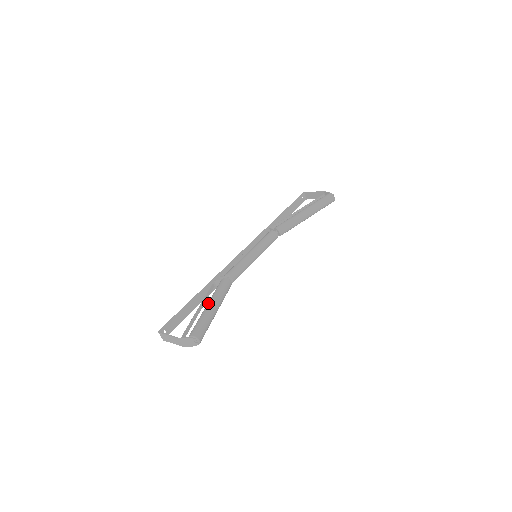
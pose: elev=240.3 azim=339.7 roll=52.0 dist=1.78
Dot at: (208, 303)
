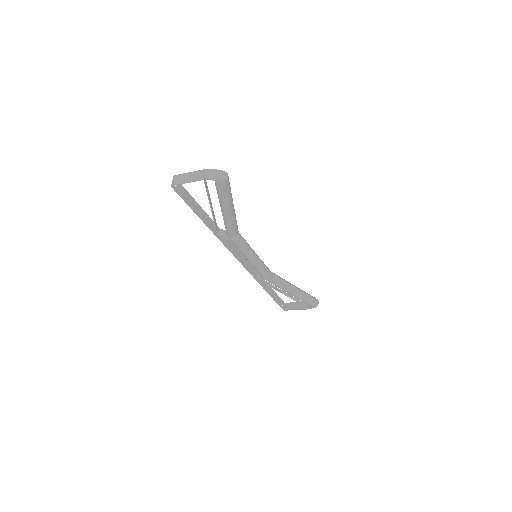
Dot at: occluded
